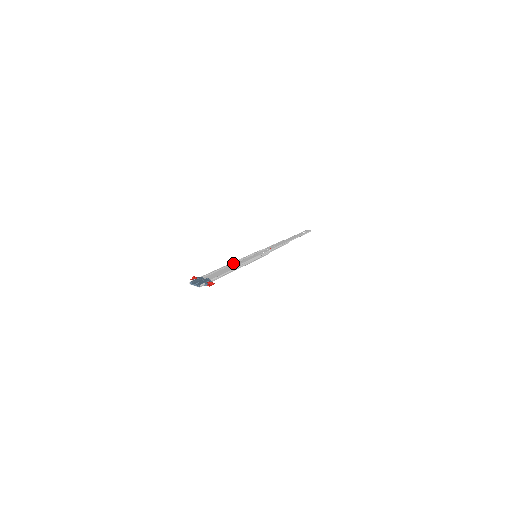
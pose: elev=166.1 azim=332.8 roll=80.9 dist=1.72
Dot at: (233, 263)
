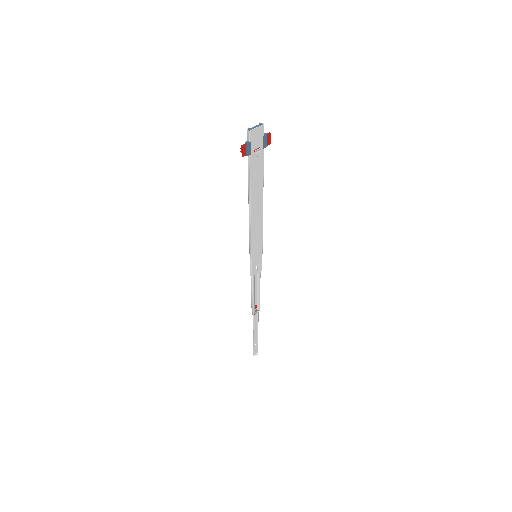
Dot at: (249, 223)
